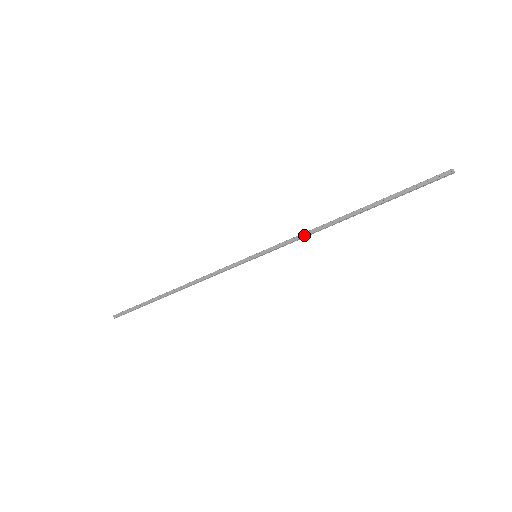
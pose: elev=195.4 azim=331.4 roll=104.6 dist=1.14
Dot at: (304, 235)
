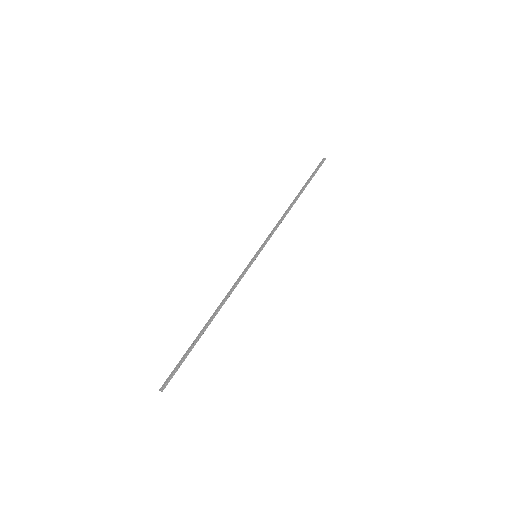
Dot at: (277, 225)
